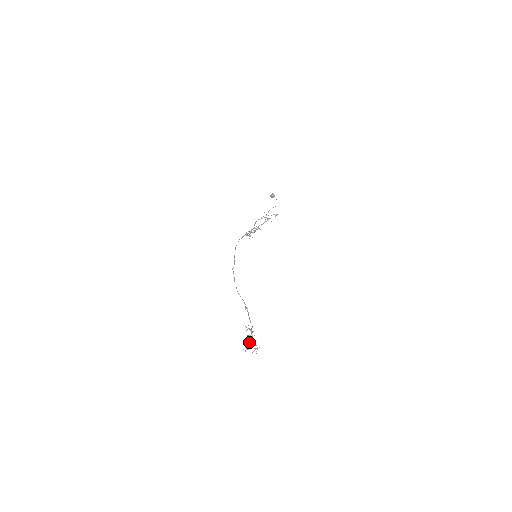
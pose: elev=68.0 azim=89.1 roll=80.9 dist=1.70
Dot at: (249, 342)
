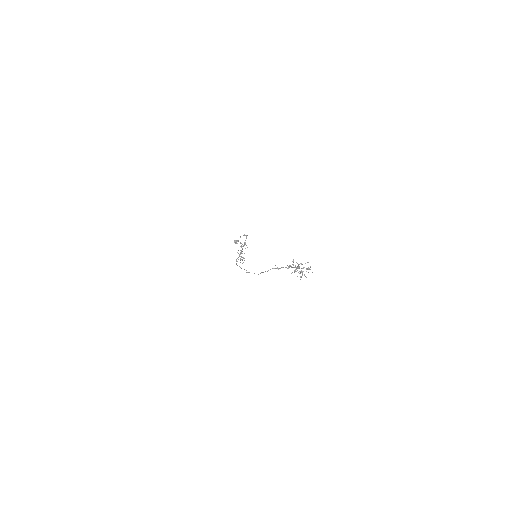
Dot at: (300, 272)
